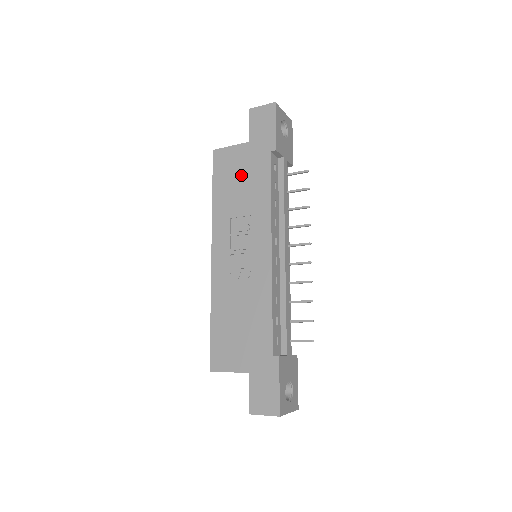
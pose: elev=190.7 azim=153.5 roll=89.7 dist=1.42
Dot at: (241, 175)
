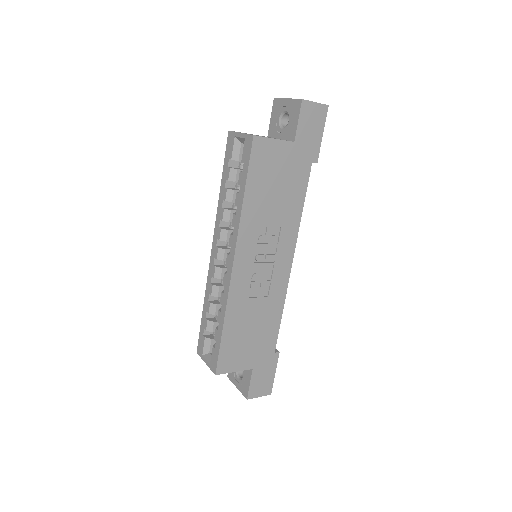
Dot at: (280, 180)
